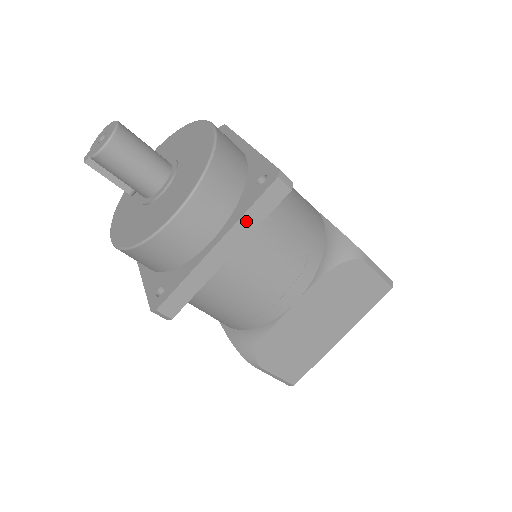
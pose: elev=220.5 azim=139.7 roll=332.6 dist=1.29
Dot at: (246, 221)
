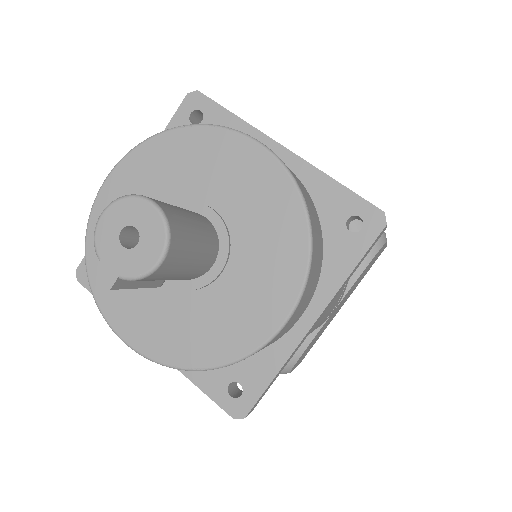
Dot at: (344, 283)
